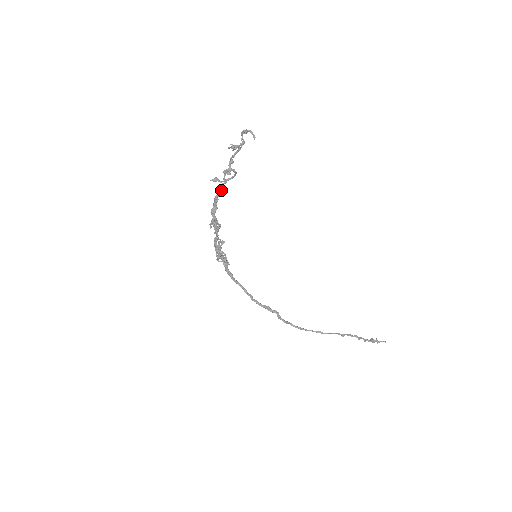
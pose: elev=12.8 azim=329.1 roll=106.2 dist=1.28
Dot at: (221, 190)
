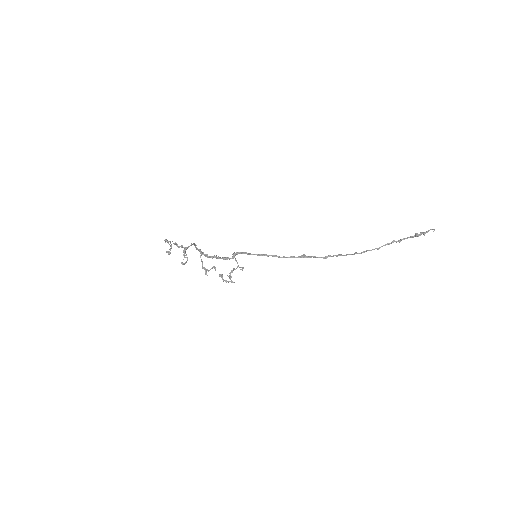
Dot at: (197, 248)
